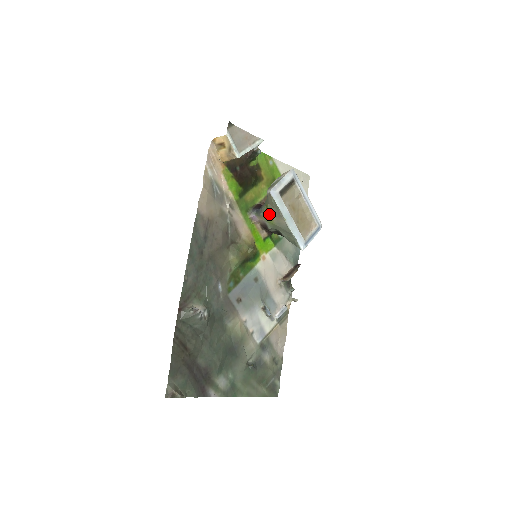
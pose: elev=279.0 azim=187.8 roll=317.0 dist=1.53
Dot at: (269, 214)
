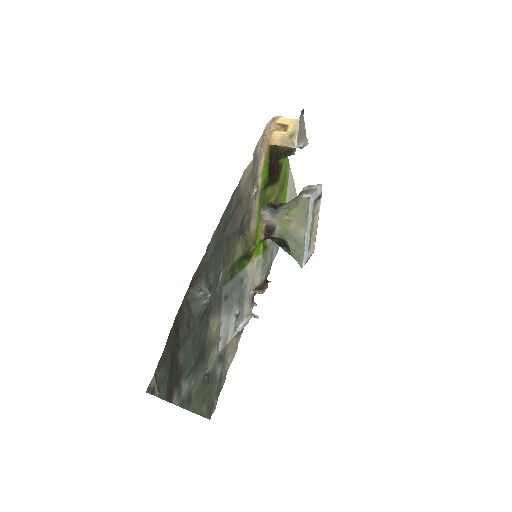
Dot at: (290, 218)
